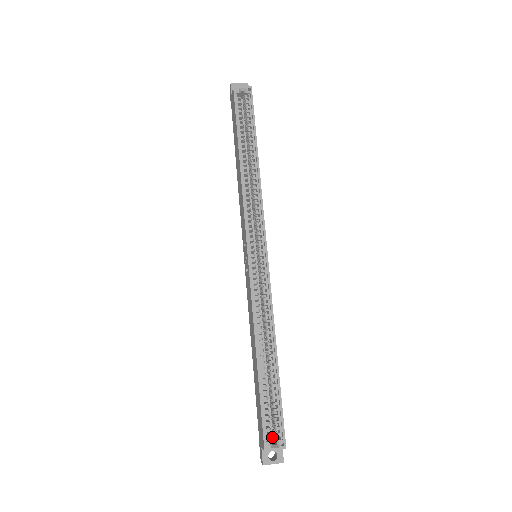
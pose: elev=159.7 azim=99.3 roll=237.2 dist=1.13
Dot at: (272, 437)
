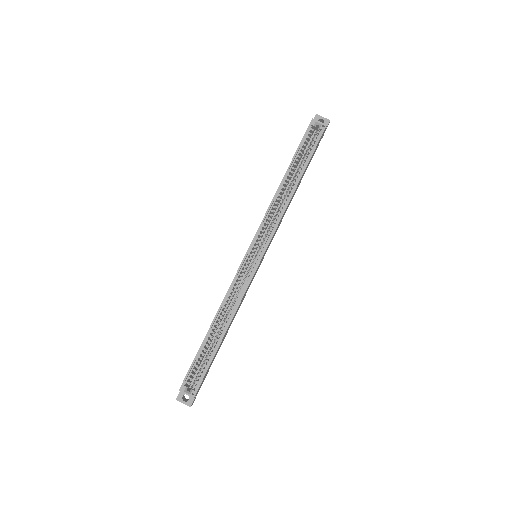
Dot at: occluded
